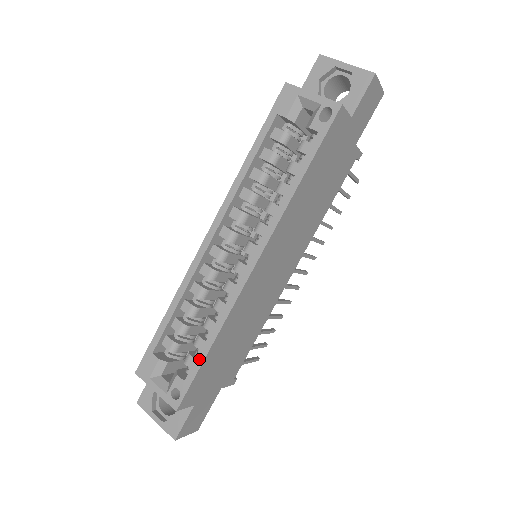
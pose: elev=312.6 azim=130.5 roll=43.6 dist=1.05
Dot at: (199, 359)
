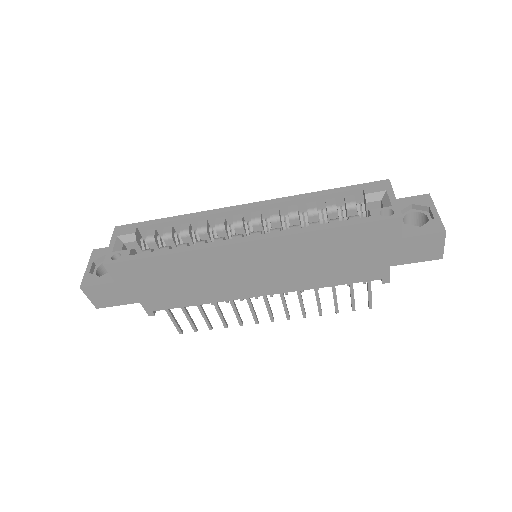
Dot at: (152, 253)
